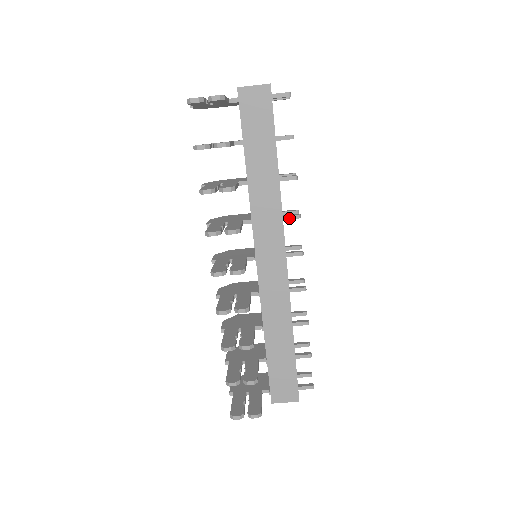
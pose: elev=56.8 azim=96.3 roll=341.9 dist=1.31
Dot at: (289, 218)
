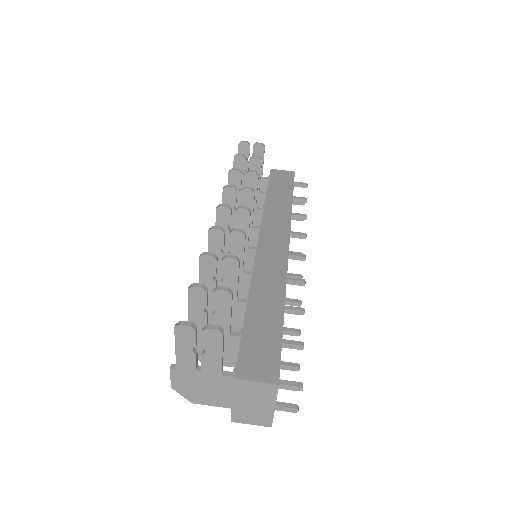
Dot at: (296, 233)
